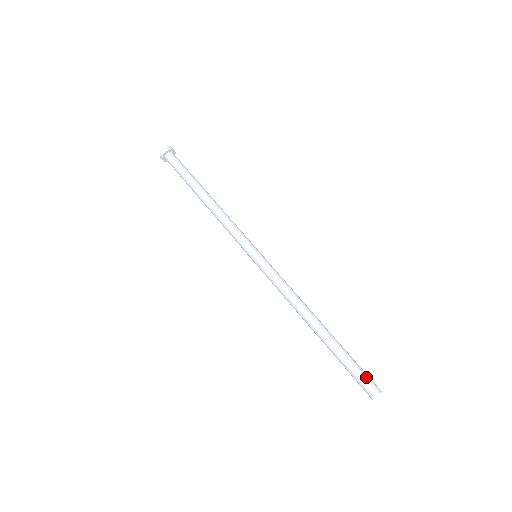
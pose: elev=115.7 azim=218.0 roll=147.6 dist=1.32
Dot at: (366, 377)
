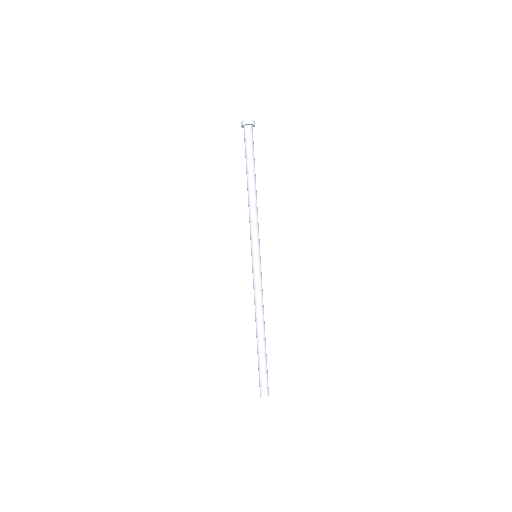
Dot at: (263, 383)
